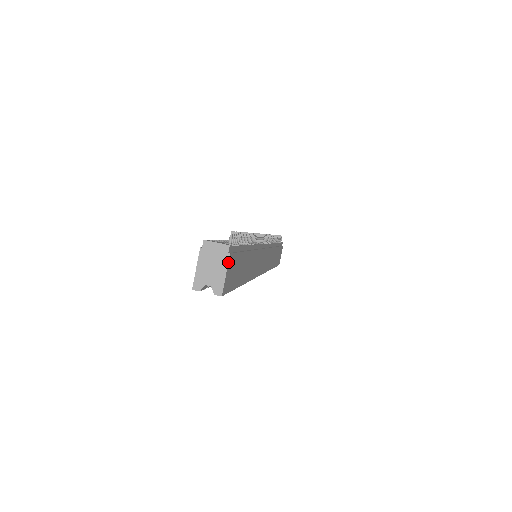
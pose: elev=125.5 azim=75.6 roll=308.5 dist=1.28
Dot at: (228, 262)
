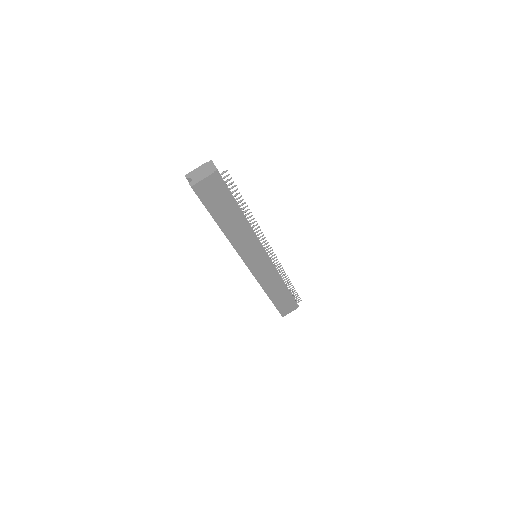
Dot at: (209, 175)
